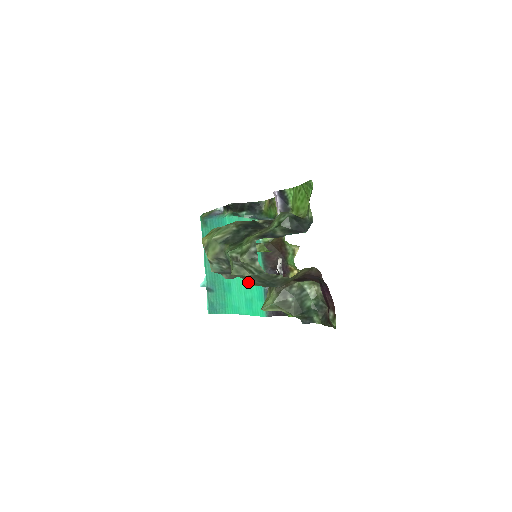
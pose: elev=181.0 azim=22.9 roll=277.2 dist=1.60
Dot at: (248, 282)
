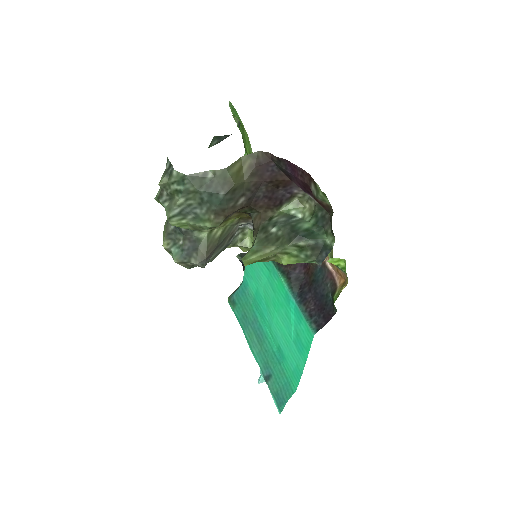
Dot at: (284, 316)
